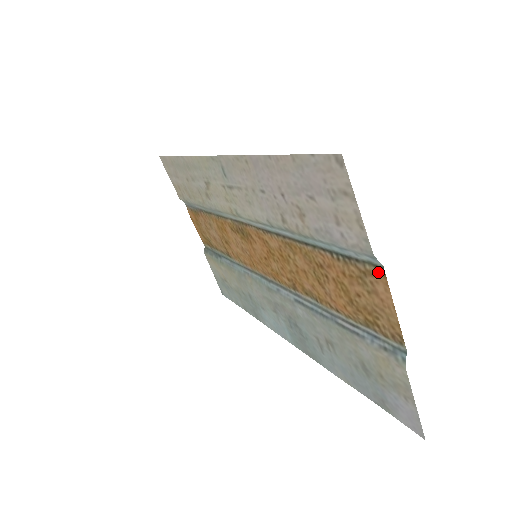
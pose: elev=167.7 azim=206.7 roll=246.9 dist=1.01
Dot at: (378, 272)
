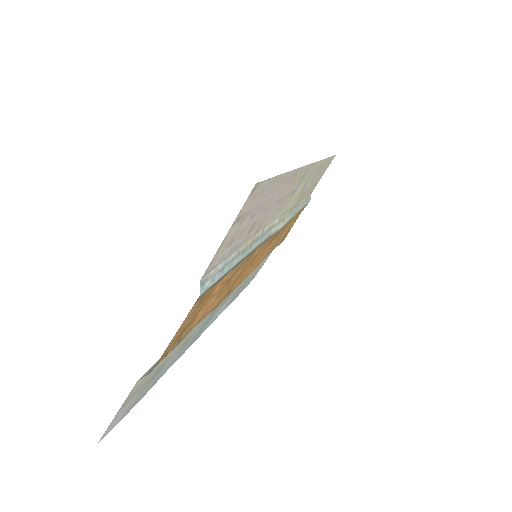
Dot at: (198, 300)
